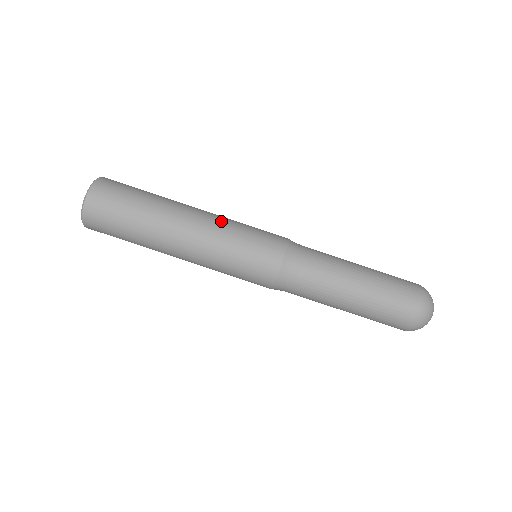
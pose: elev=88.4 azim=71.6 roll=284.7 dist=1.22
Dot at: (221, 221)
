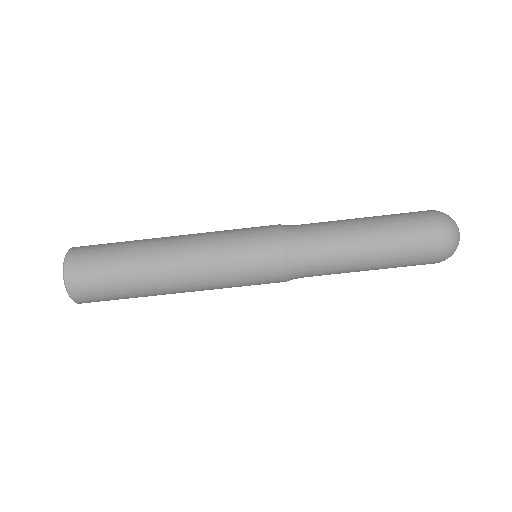
Dot at: (205, 239)
